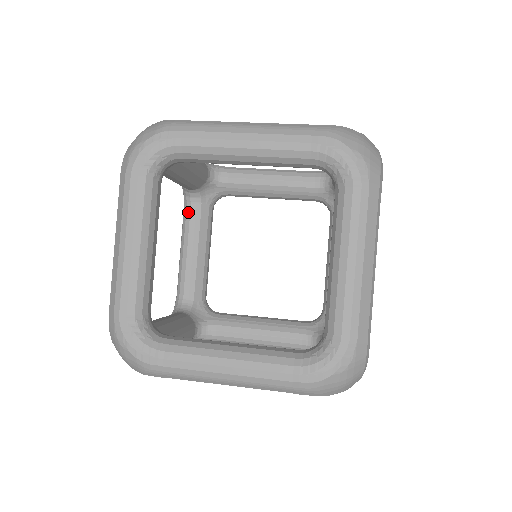
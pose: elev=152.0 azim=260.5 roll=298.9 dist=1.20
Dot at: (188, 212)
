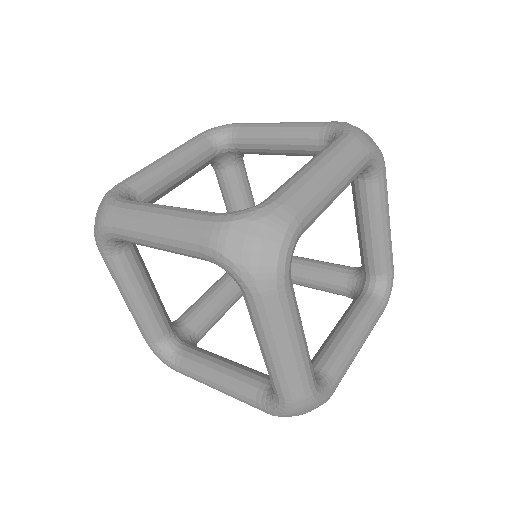
Dot at: (217, 177)
